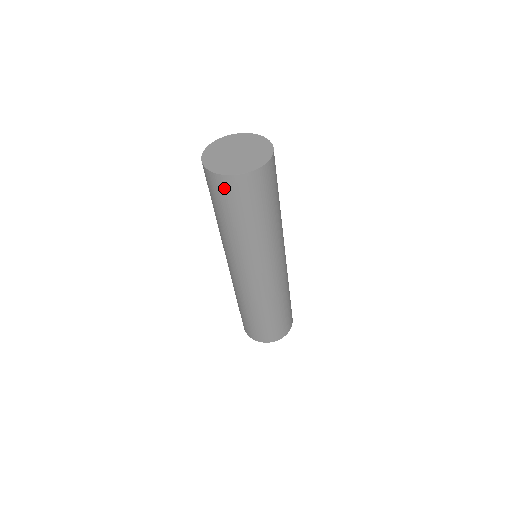
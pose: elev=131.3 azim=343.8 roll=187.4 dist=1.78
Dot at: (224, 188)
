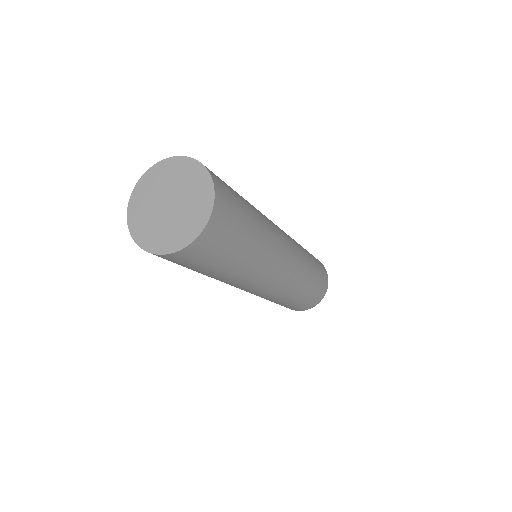
Dot at: (209, 244)
